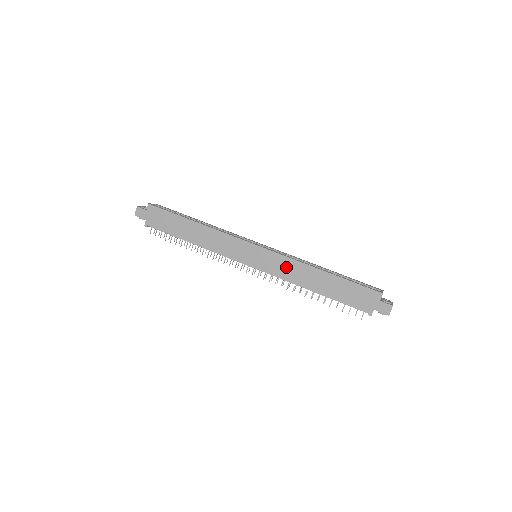
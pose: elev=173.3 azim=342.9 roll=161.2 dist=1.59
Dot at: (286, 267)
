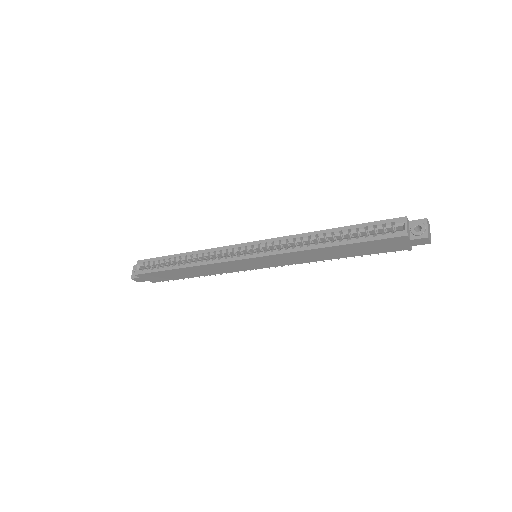
Dot at: (290, 258)
